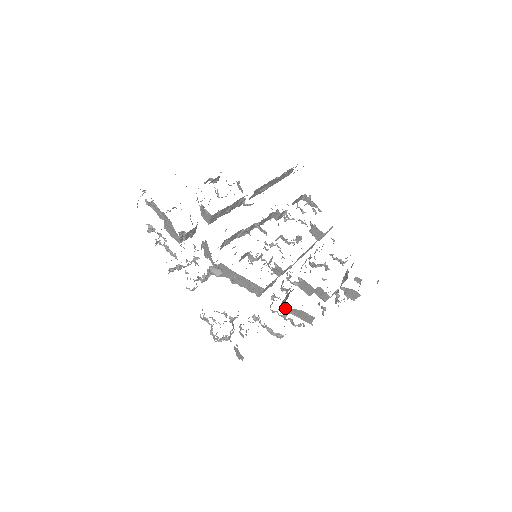
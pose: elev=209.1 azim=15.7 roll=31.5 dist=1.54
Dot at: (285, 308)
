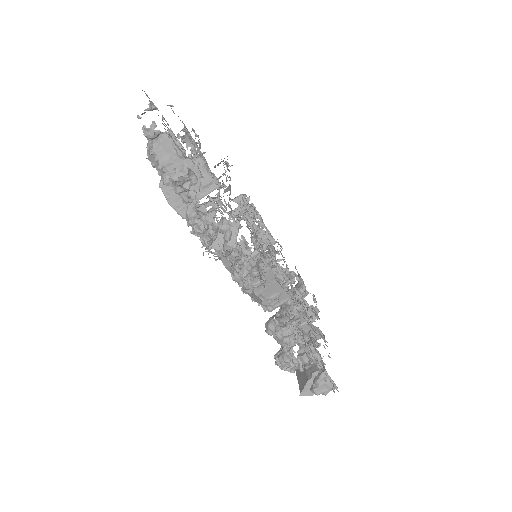
Dot at: occluded
